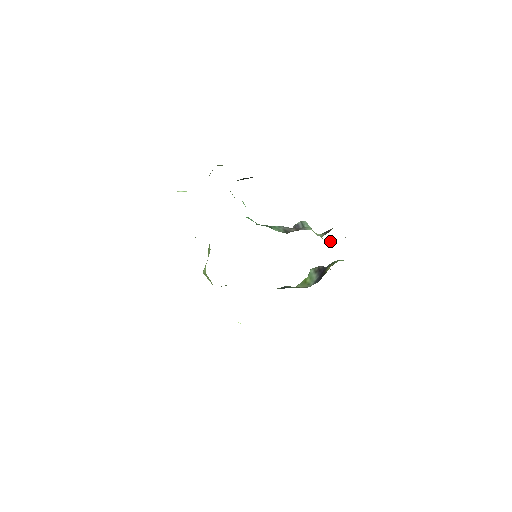
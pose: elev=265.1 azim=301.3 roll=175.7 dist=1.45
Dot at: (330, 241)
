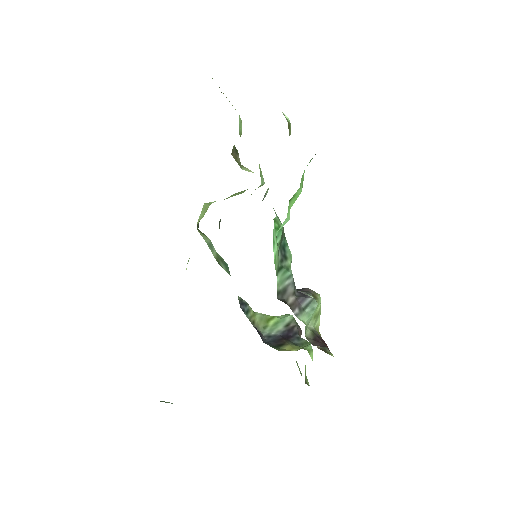
Dot at: occluded
